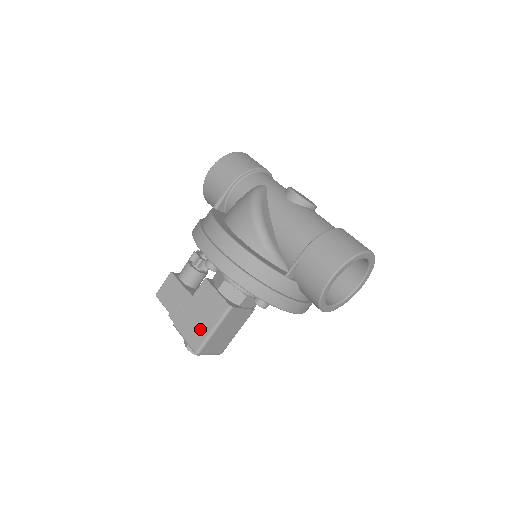
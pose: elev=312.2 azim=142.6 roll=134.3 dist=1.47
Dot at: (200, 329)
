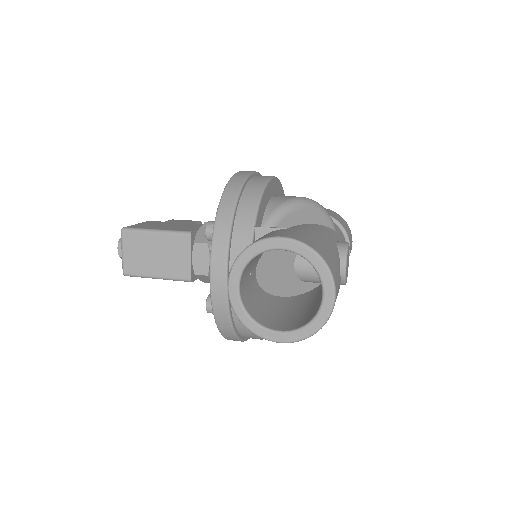
Dot at: (153, 226)
